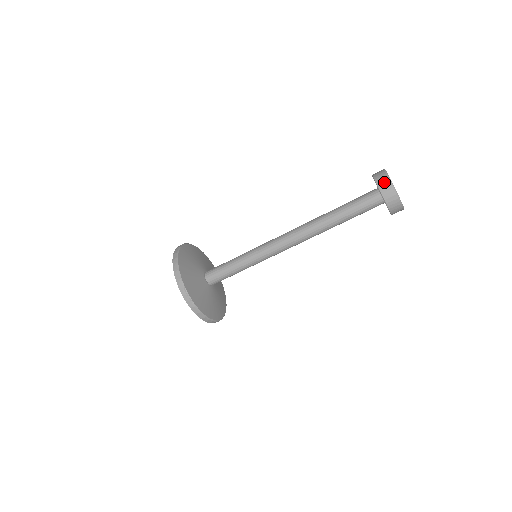
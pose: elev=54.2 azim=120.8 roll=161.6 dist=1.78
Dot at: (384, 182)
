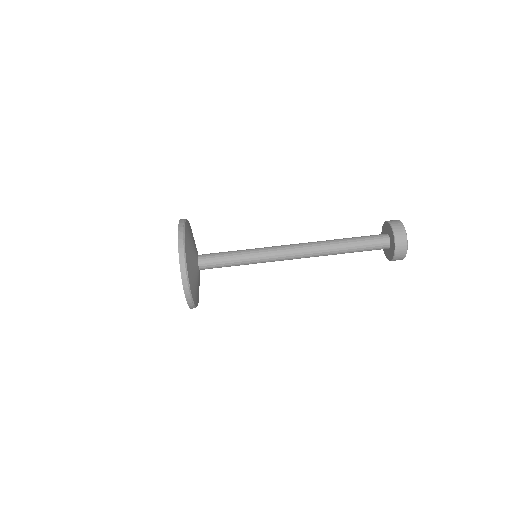
Dot at: occluded
